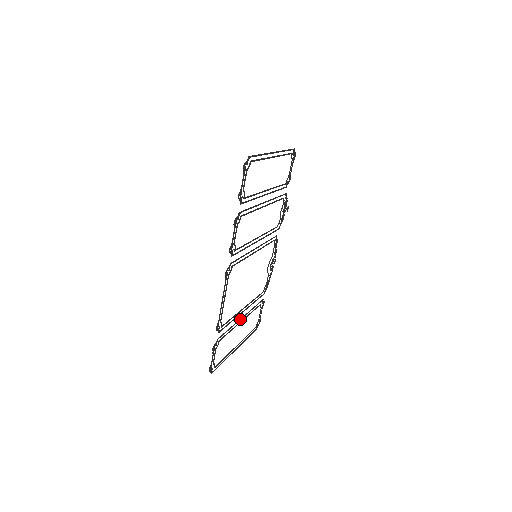
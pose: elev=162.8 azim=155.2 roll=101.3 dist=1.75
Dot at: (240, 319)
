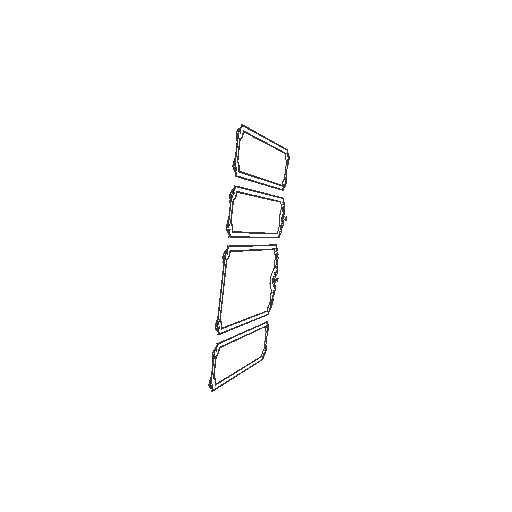
Dot at: (243, 332)
